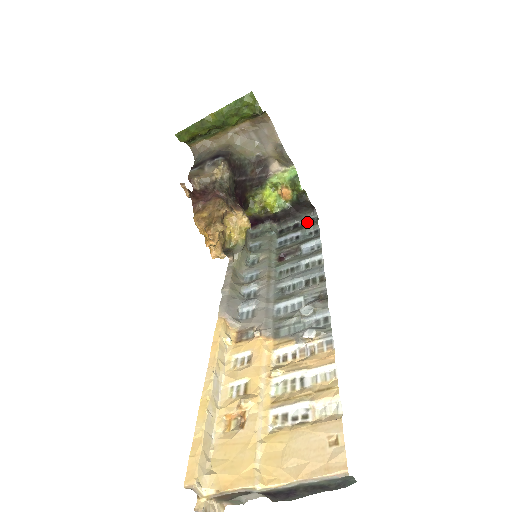
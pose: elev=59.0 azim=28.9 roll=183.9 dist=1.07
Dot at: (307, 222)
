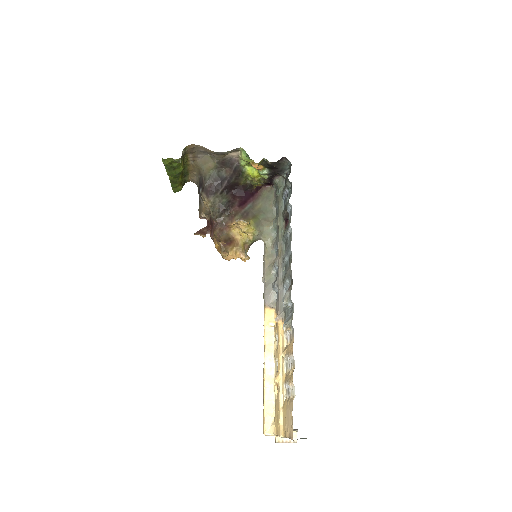
Dot at: (289, 170)
